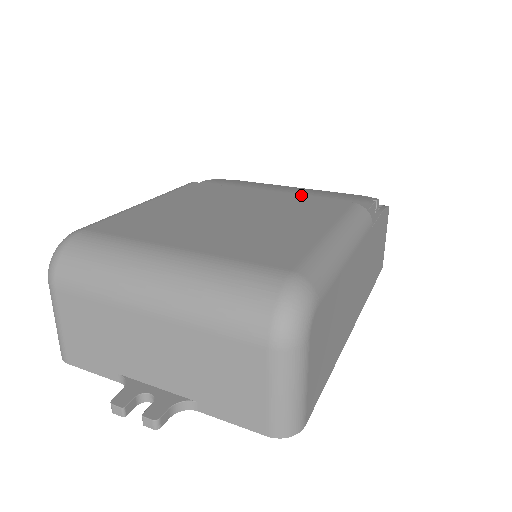
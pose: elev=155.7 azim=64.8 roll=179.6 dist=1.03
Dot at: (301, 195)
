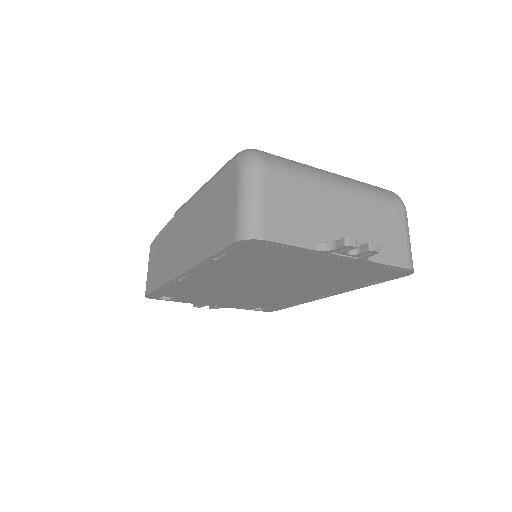
Dot at: occluded
